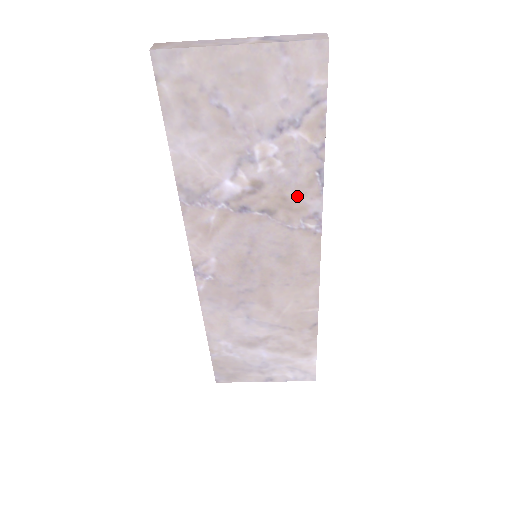
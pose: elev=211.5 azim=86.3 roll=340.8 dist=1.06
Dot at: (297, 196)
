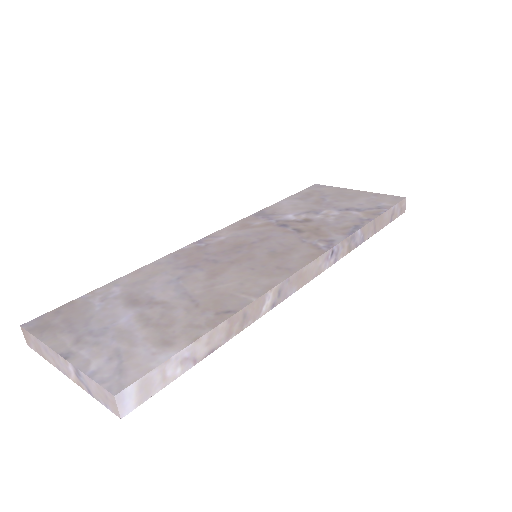
Dot at: occluded
